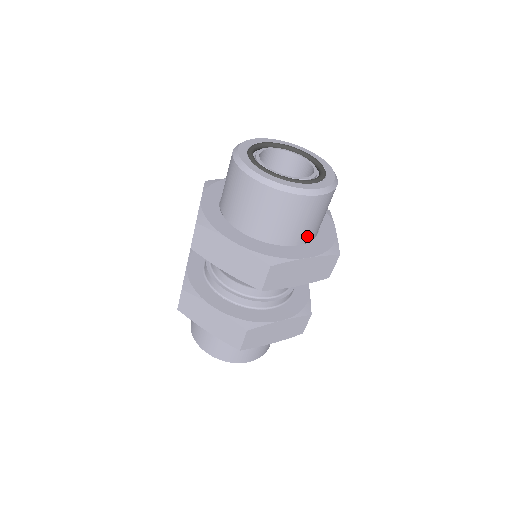
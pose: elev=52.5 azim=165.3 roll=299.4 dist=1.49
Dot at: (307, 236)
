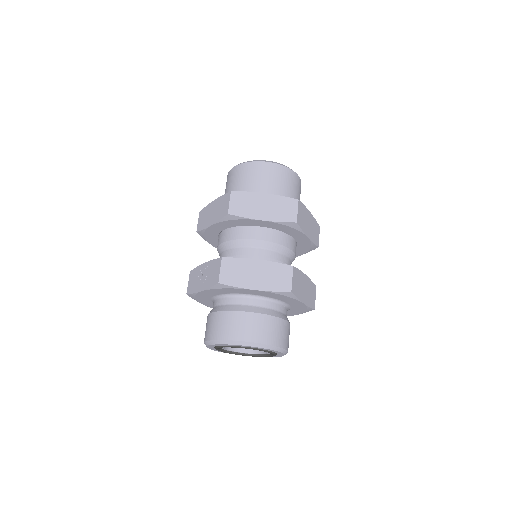
Dot at: occluded
